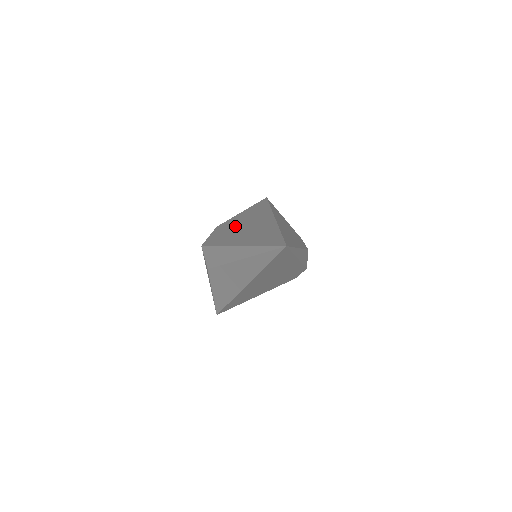
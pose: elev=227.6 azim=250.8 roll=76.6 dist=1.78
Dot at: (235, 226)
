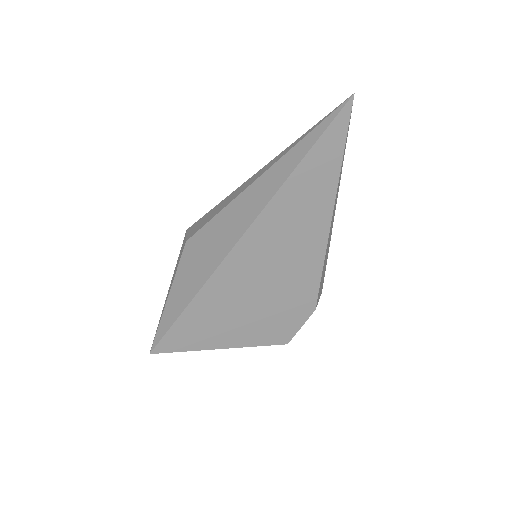
Dot at: occluded
